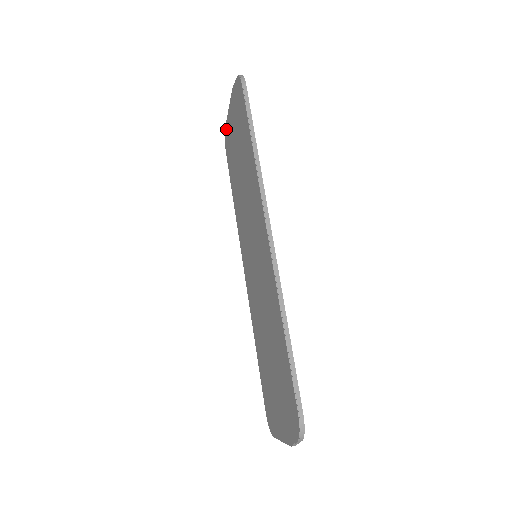
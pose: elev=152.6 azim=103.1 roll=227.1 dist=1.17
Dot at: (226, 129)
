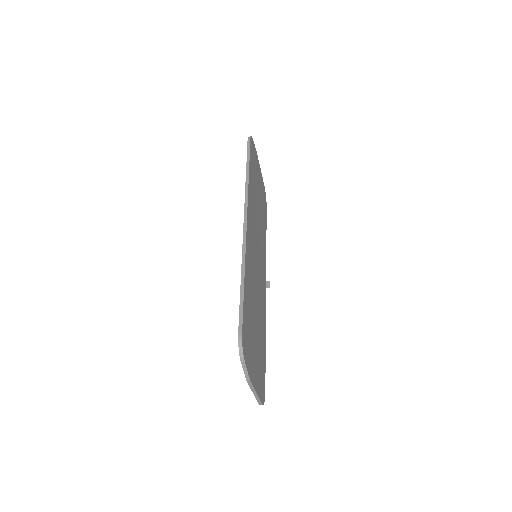
Dot at: occluded
